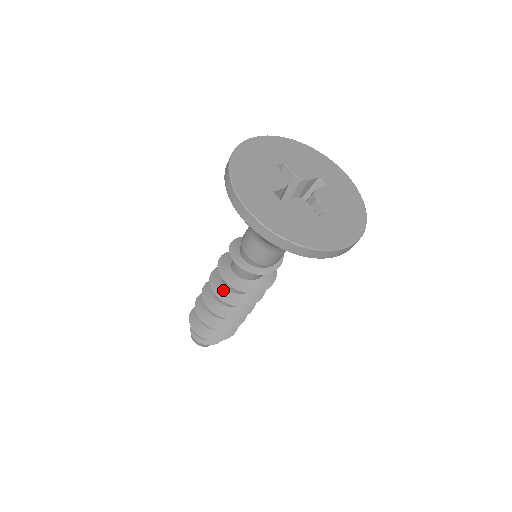
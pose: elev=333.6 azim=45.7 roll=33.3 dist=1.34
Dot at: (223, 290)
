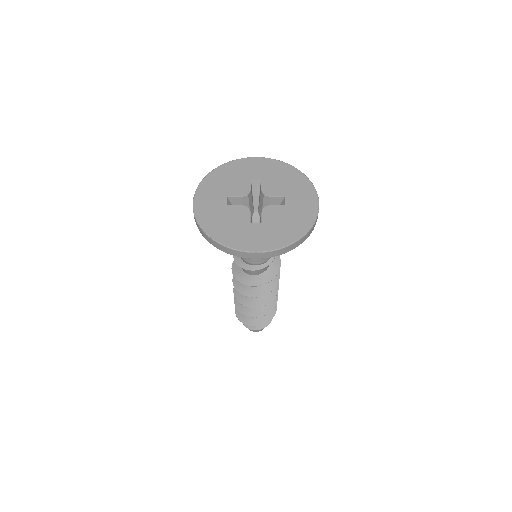
Dot at: occluded
